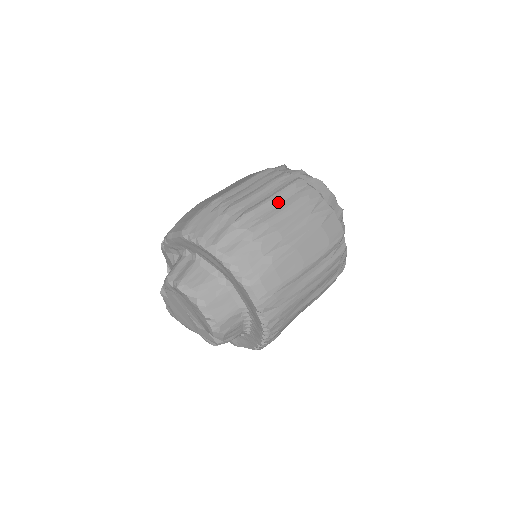
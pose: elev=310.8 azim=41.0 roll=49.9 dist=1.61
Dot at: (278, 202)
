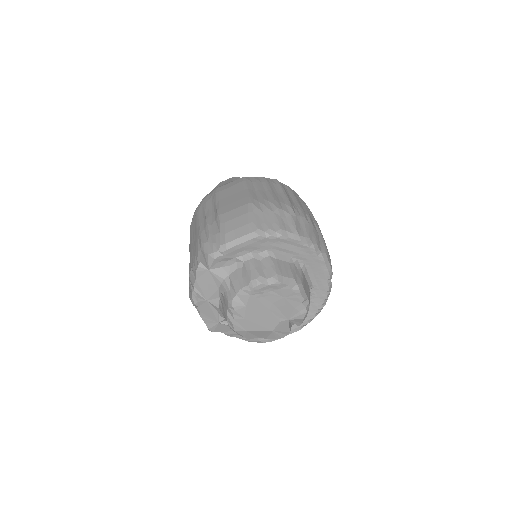
Dot at: (289, 196)
